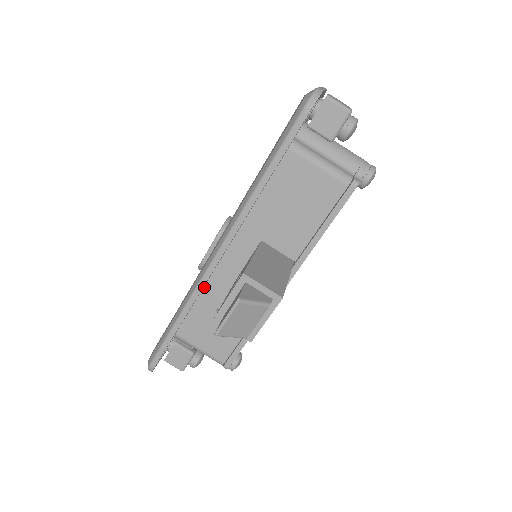
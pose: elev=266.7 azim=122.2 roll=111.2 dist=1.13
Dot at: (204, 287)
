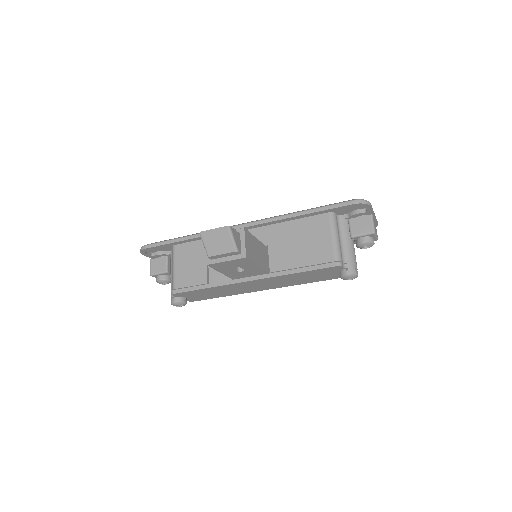
Dot at: occluded
